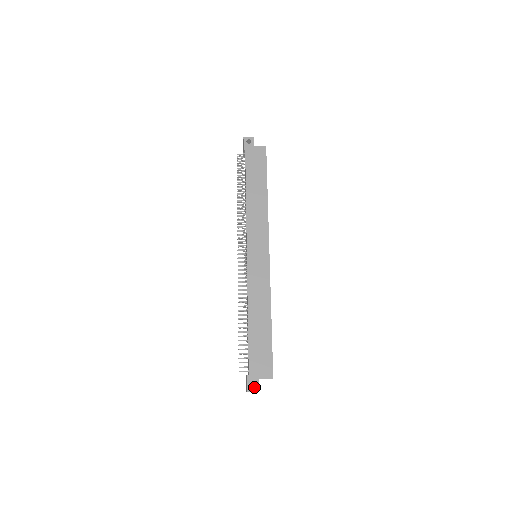
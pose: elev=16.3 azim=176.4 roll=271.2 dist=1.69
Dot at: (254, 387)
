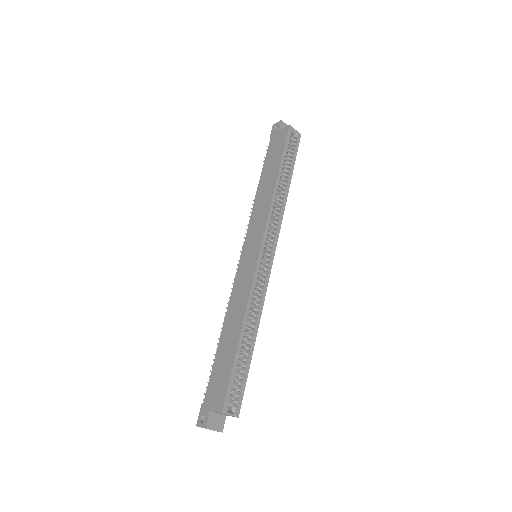
Dot at: (219, 425)
